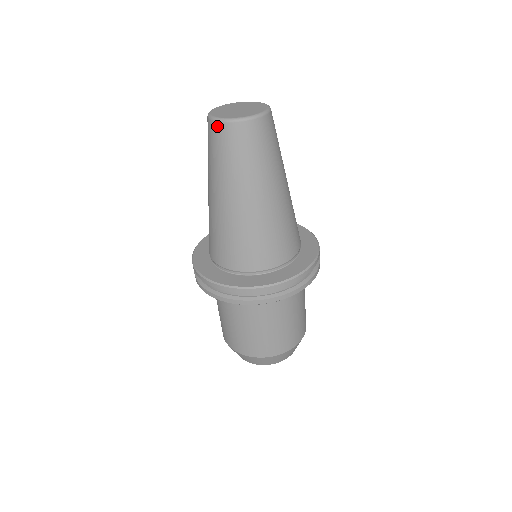
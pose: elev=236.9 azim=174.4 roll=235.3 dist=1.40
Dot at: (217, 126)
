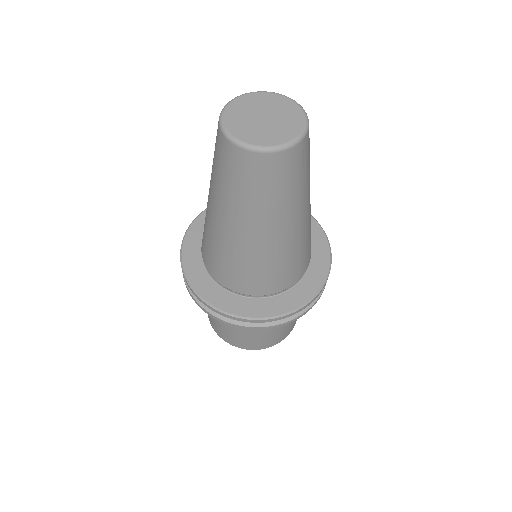
Dot at: (272, 158)
